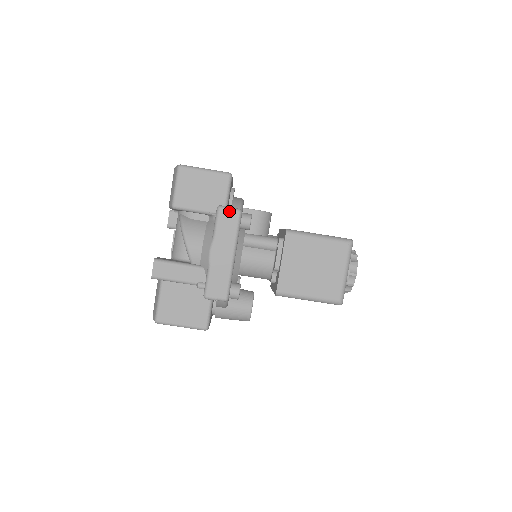
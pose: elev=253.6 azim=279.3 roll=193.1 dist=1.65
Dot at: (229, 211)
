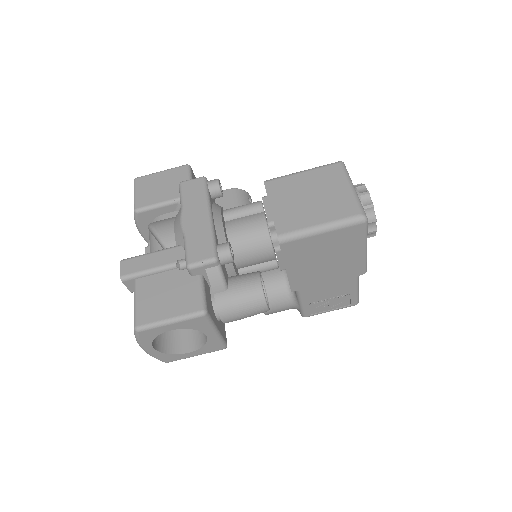
Dot at: (192, 181)
